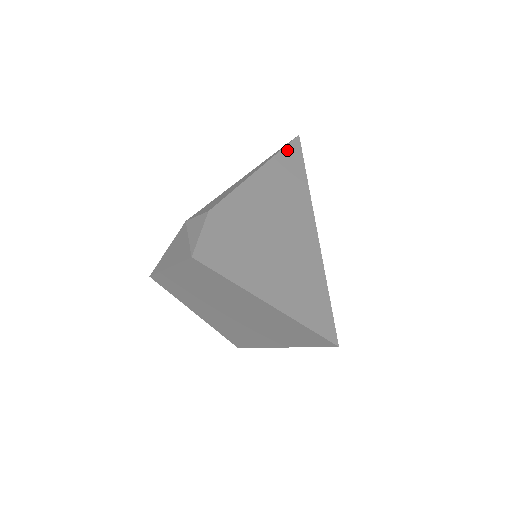
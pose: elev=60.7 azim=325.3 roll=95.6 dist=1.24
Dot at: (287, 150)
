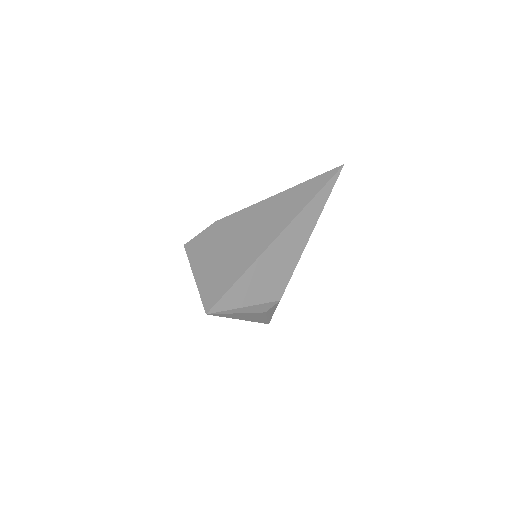
Dot at: (316, 179)
